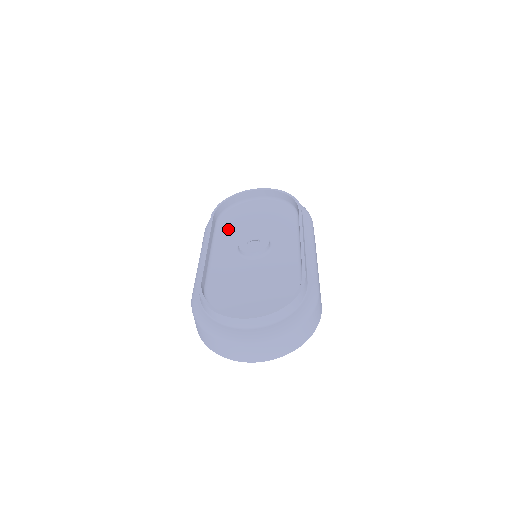
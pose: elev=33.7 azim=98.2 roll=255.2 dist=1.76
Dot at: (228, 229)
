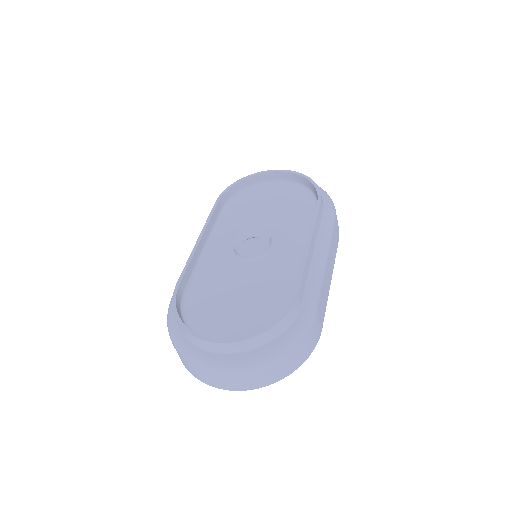
Dot at: (233, 218)
